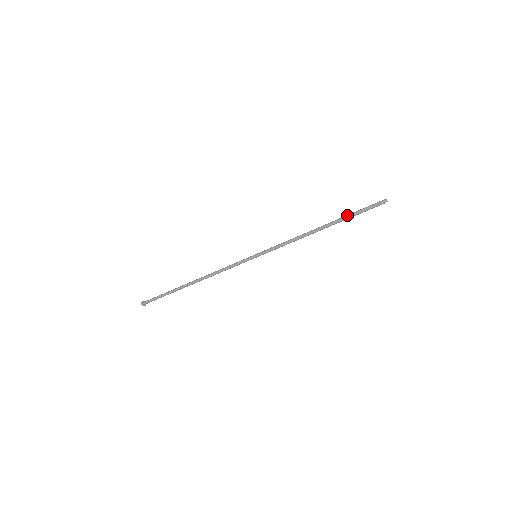
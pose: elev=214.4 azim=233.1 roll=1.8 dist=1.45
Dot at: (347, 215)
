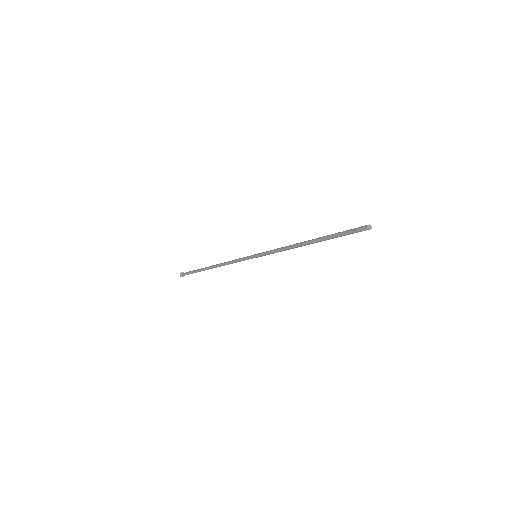
Dot at: (330, 236)
